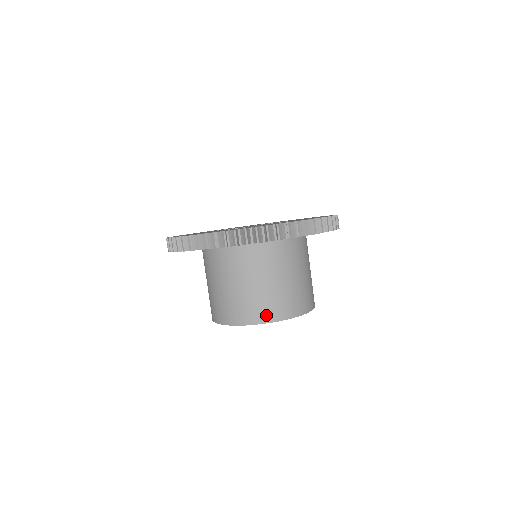
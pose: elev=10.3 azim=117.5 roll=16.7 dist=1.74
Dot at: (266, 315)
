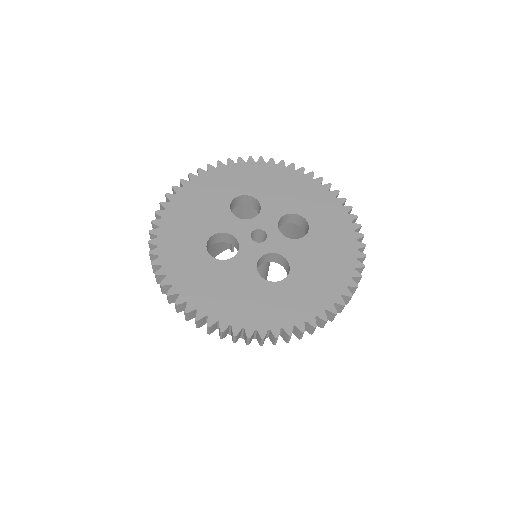
Dot at: occluded
